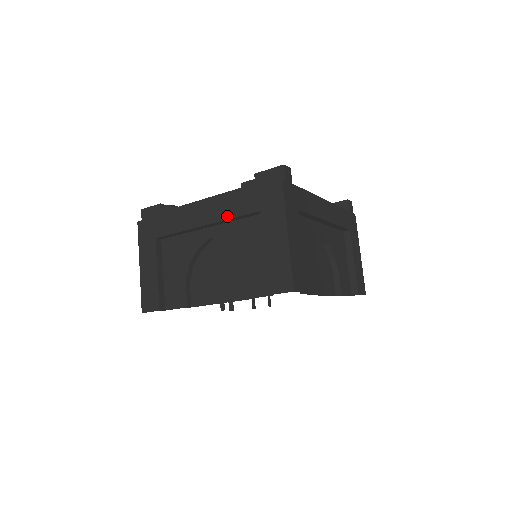
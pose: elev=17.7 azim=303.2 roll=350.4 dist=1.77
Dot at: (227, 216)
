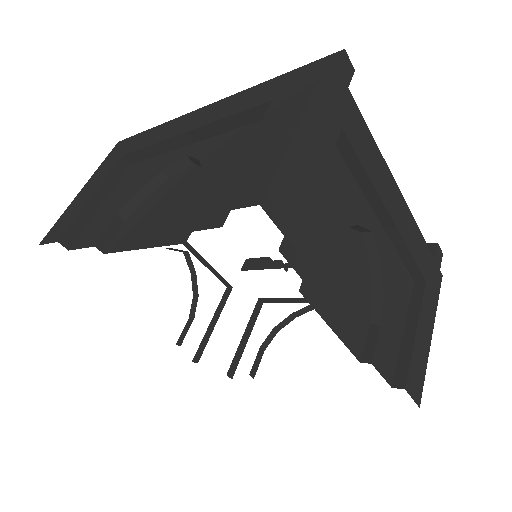
Dot at: (223, 115)
